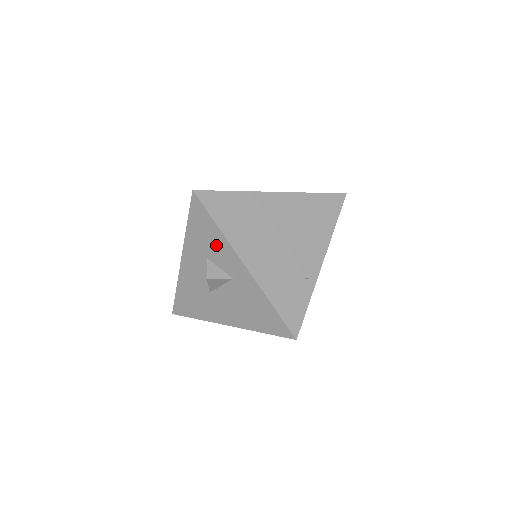
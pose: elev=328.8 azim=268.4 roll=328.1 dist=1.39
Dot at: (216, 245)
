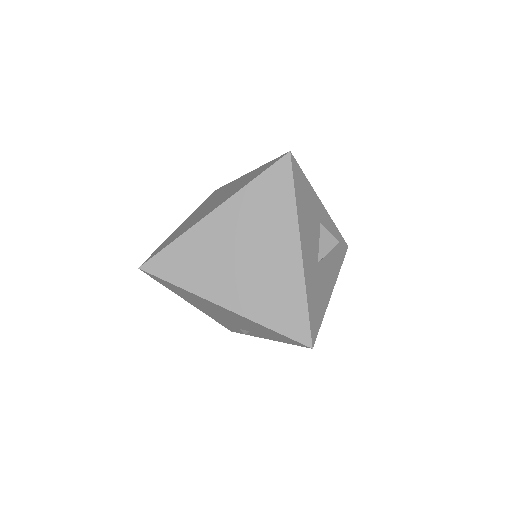
Dot at: occluded
